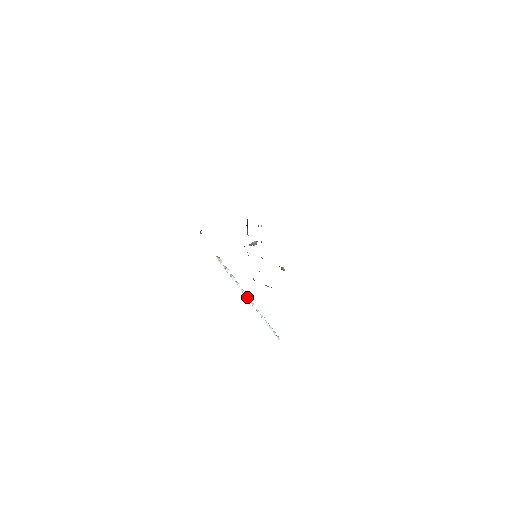
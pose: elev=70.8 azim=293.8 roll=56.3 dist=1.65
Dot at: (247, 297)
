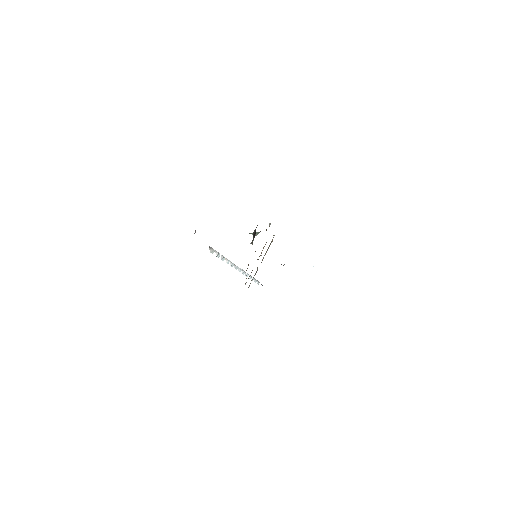
Dot at: (235, 267)
